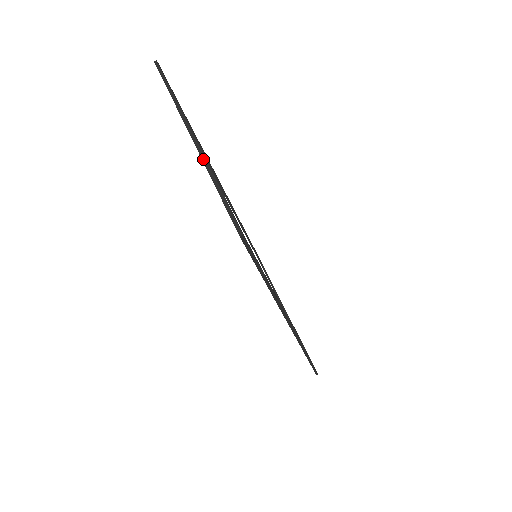
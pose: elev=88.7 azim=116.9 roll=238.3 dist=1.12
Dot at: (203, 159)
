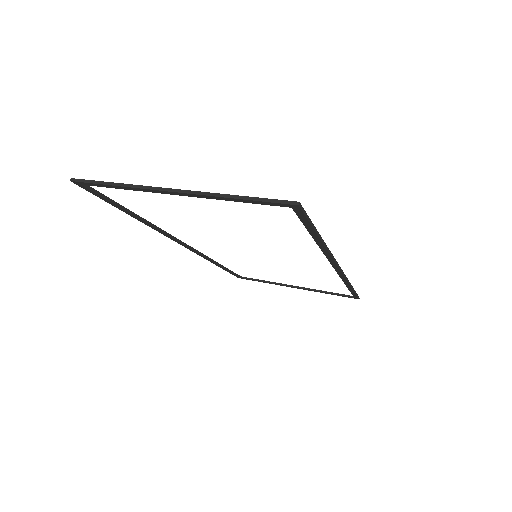
Dot at: (204, 194)
